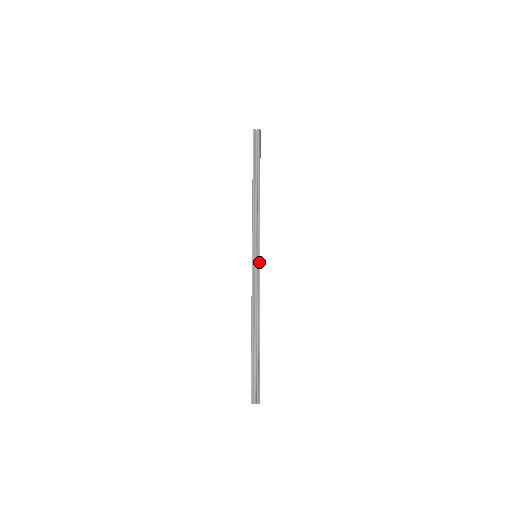
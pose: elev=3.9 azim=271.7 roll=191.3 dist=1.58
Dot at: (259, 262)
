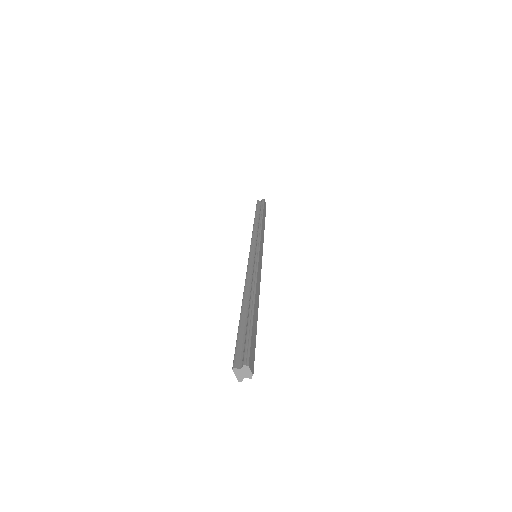
Dot at: (258, 255)
